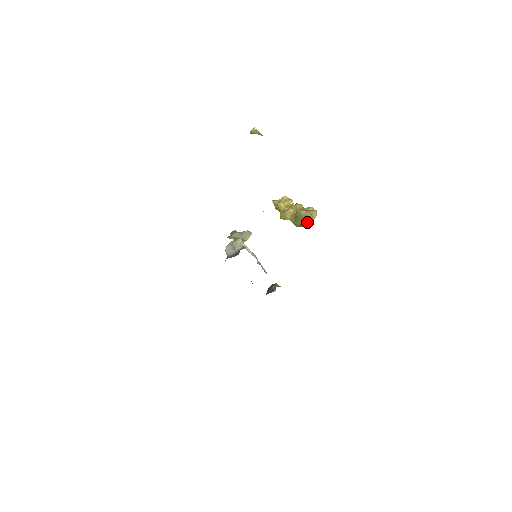
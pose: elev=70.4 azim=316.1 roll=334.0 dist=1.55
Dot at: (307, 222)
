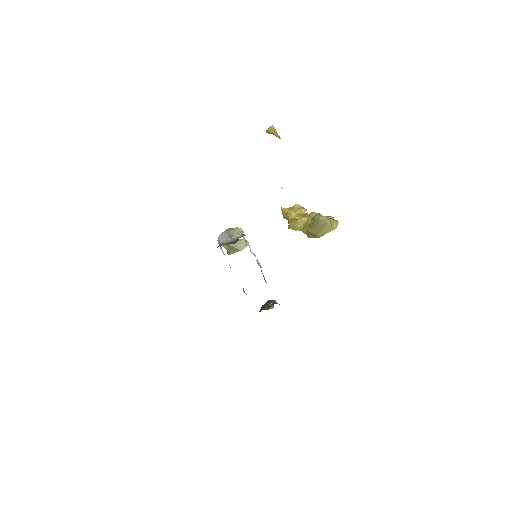
Dot at: (324, 232)
